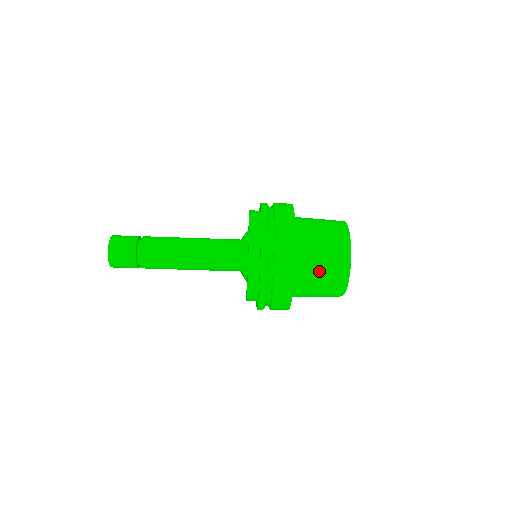
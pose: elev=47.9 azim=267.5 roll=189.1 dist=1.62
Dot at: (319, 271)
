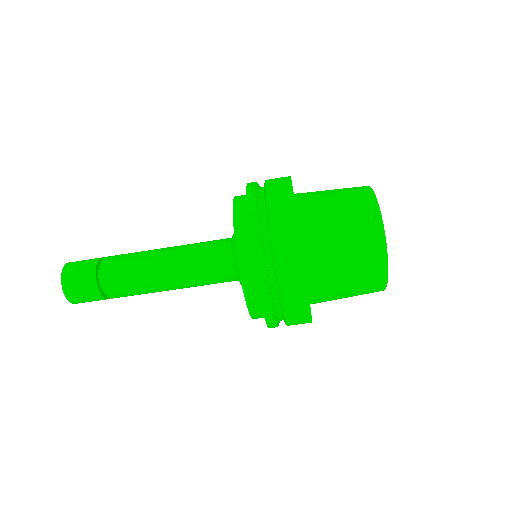
Dot at: (332, 202)
